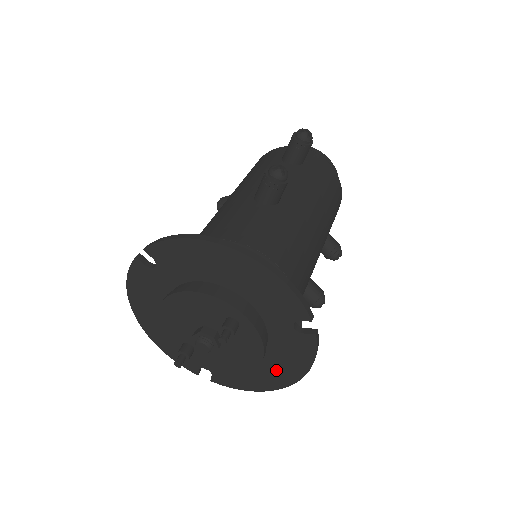
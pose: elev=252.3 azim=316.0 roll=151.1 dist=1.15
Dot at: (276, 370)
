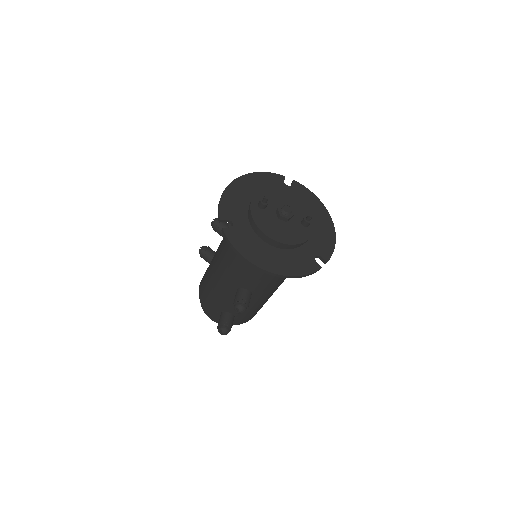
Dot at: (277, 261)
